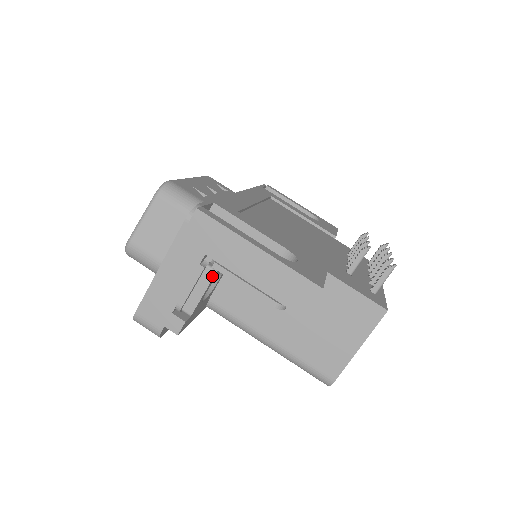
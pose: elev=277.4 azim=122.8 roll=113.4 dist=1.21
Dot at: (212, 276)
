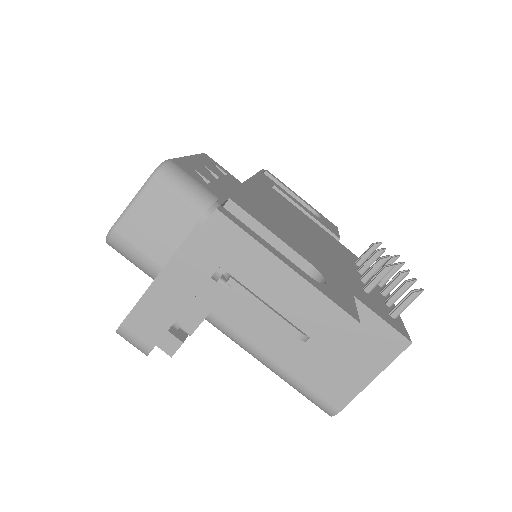
Dot at: (224, 292)
